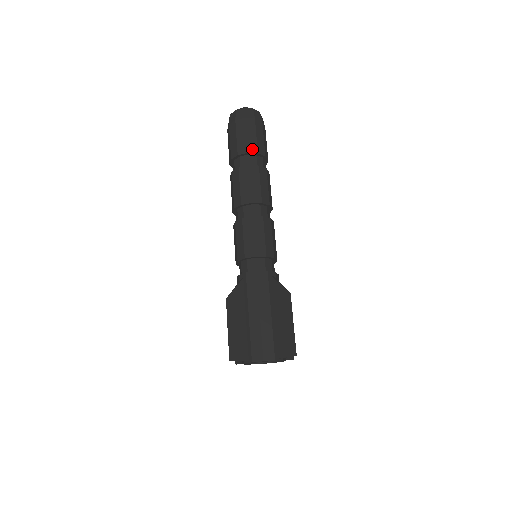
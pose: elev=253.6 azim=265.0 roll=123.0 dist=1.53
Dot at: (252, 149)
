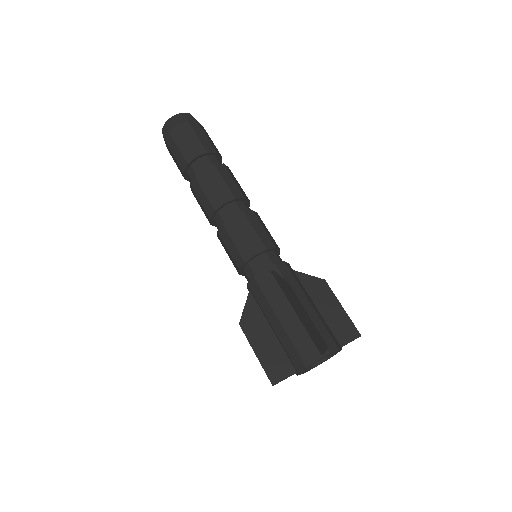
Dot at: (190, 157)
